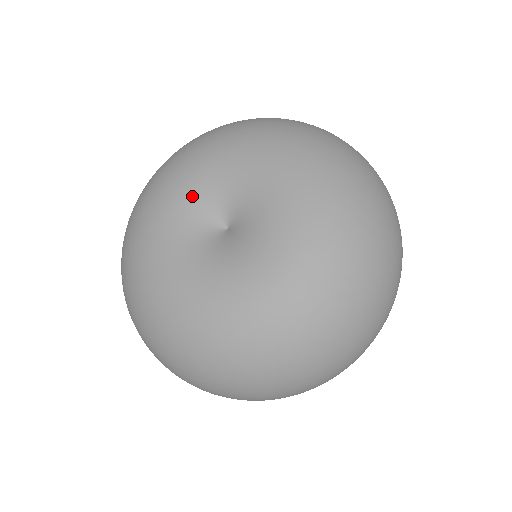
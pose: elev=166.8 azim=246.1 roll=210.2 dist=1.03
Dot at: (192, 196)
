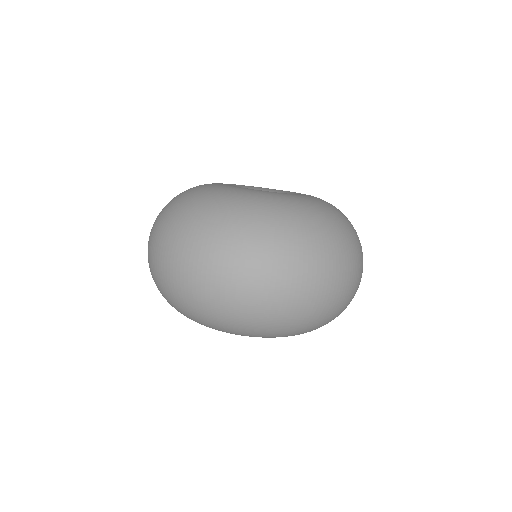
Dot at: (236, 186)
